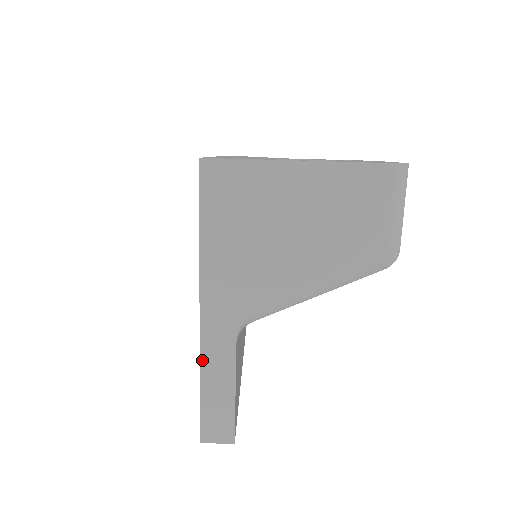
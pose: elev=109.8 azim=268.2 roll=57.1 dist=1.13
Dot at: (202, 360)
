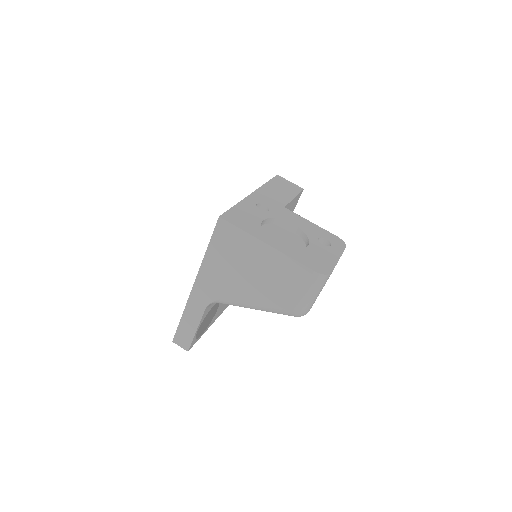
Dot at: (186, 307)
